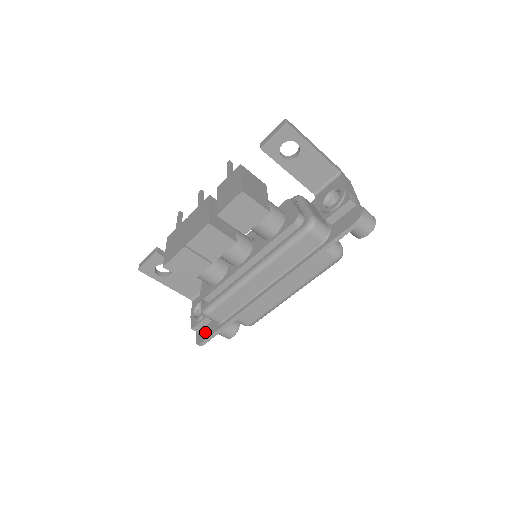
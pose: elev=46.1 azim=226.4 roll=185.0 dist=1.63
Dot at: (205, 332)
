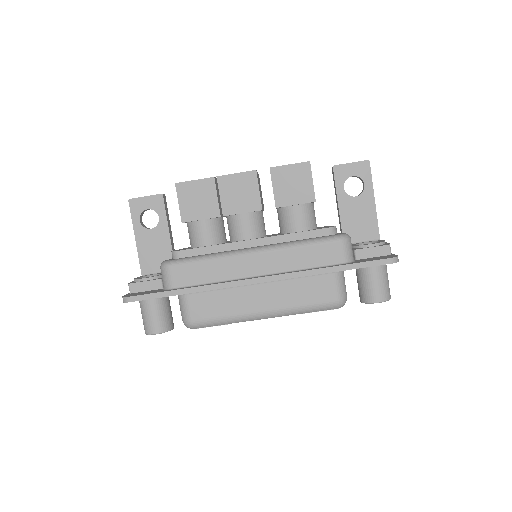
Dot at: (143, 292)
